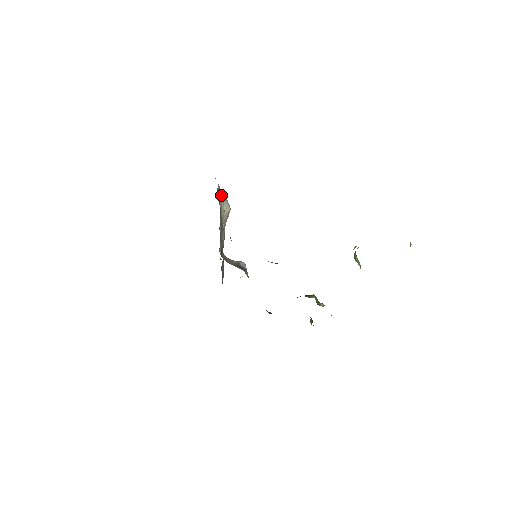
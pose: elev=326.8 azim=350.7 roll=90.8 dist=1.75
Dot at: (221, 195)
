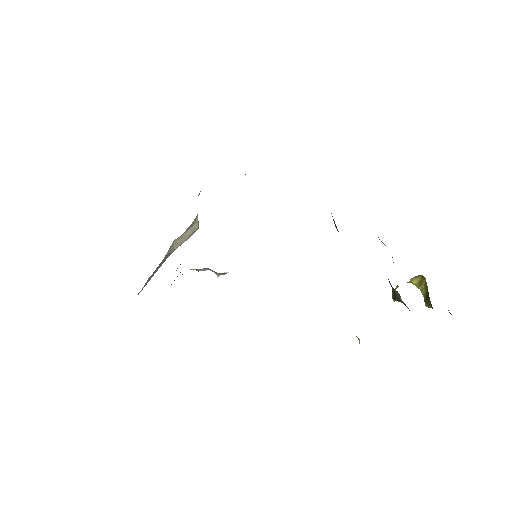
Dot at: occluded
